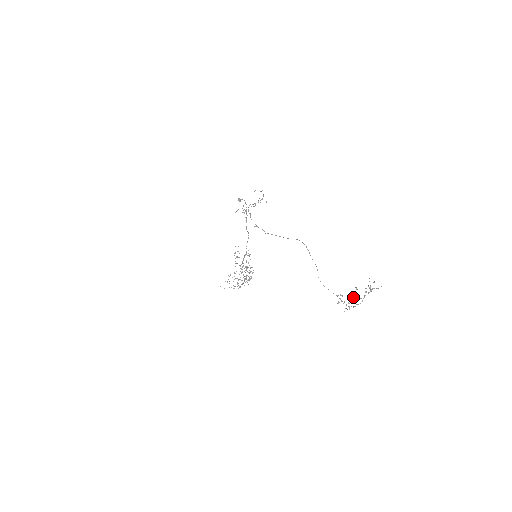
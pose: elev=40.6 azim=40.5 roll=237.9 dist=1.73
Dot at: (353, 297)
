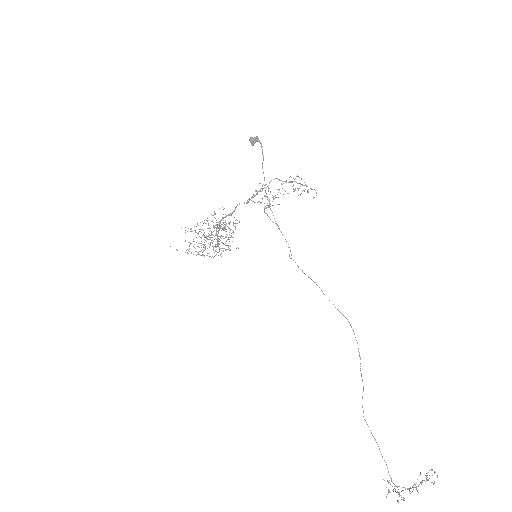
Dot at: (407, 489)
